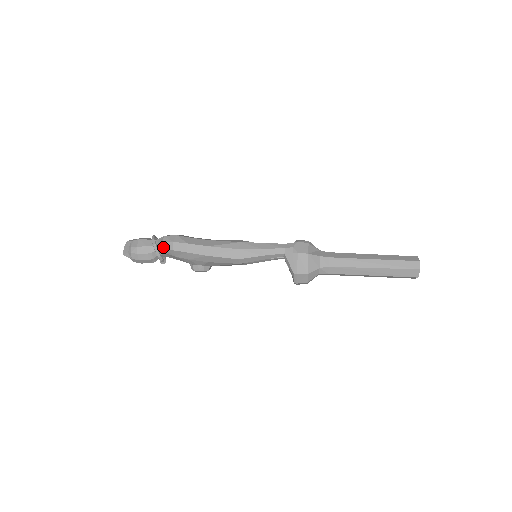
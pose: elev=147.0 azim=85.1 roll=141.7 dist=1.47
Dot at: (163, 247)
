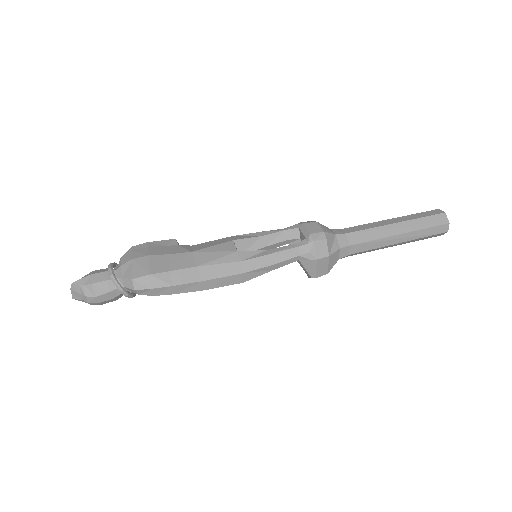
Dot at: (136, 293)
